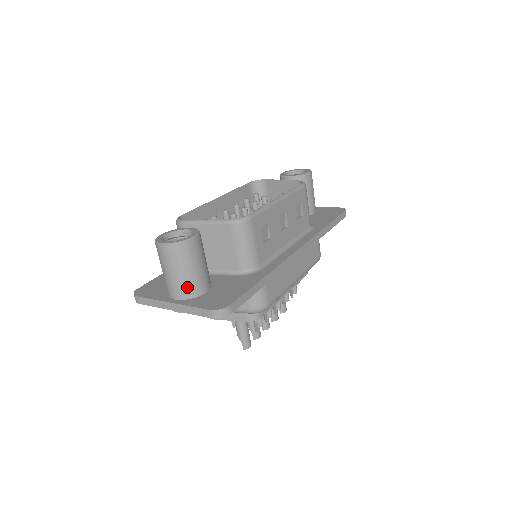
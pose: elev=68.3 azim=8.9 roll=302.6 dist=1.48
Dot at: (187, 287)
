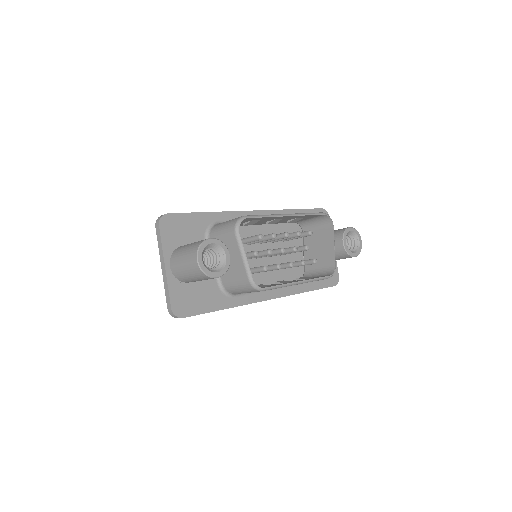
Dot at: (182, 277)
